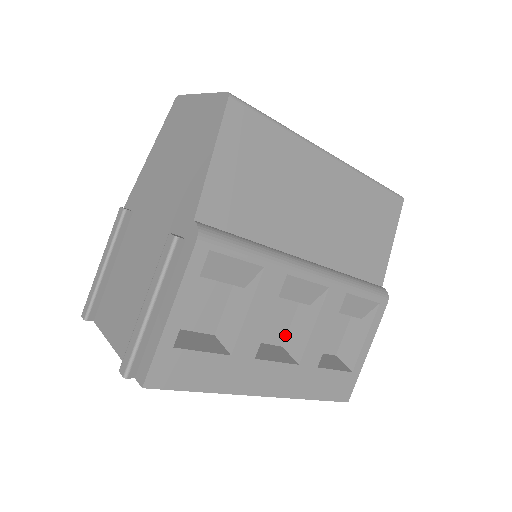
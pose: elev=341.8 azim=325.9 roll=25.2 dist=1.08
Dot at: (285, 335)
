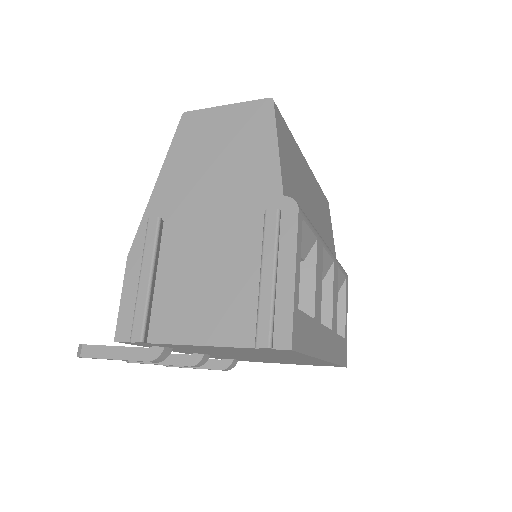
Dot at: occluded
